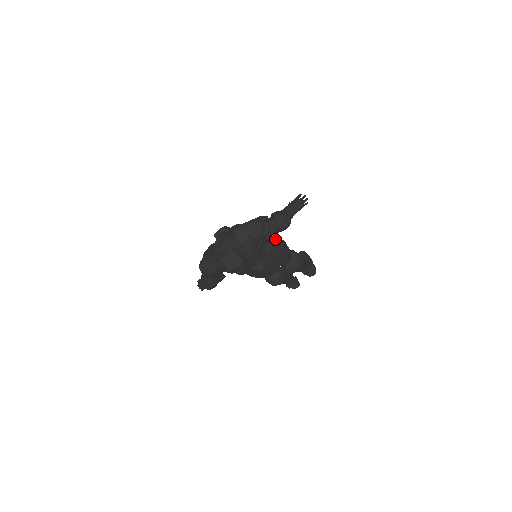
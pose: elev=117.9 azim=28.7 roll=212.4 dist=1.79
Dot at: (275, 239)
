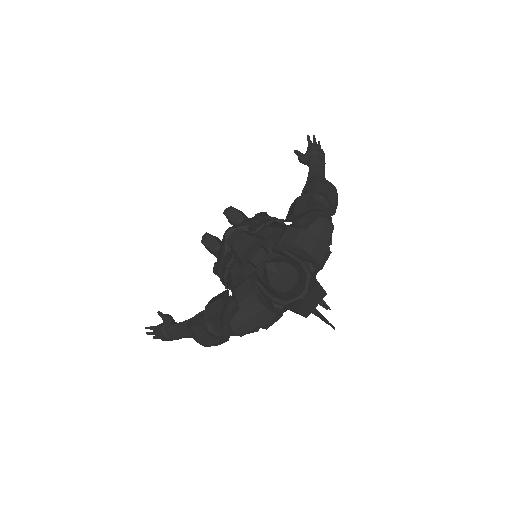
Dot at: occluded
